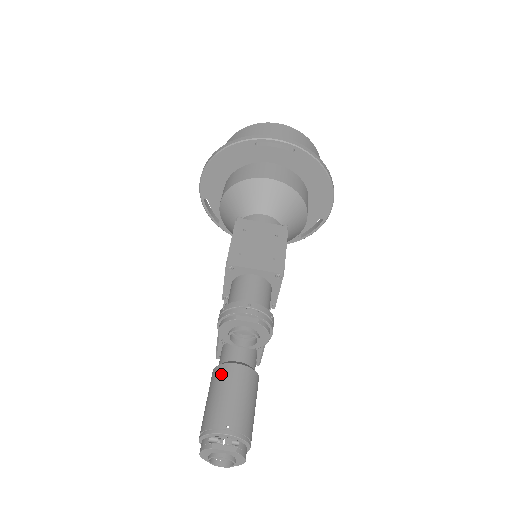
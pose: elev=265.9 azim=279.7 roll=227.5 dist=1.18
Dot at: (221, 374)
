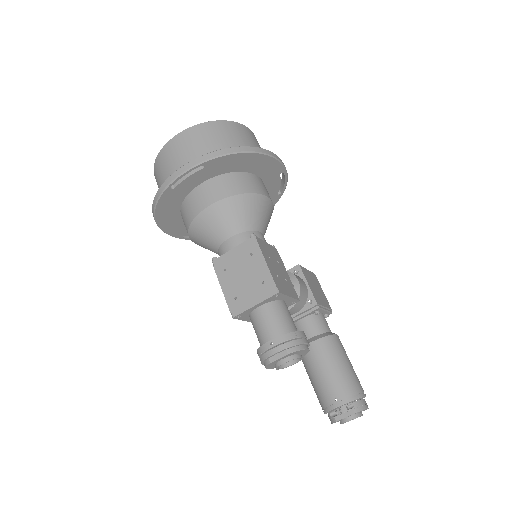
Dot at: (305, 358)
